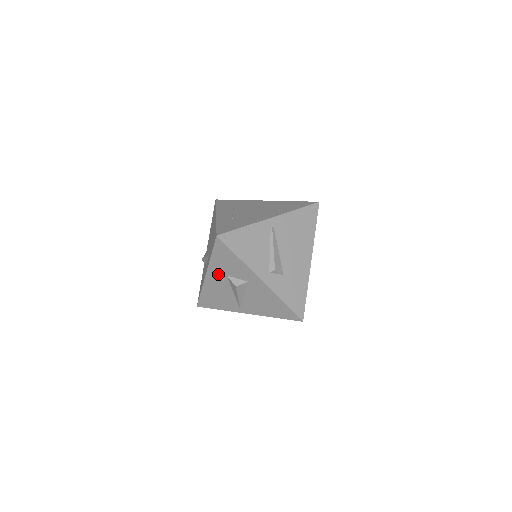
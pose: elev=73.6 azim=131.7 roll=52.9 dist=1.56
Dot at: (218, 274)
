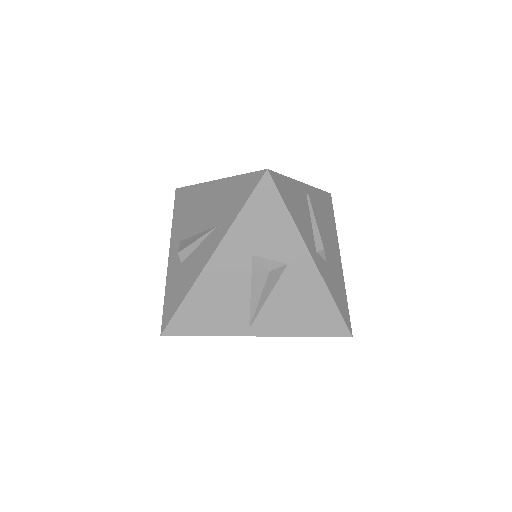
Dot at: (236, 253)
